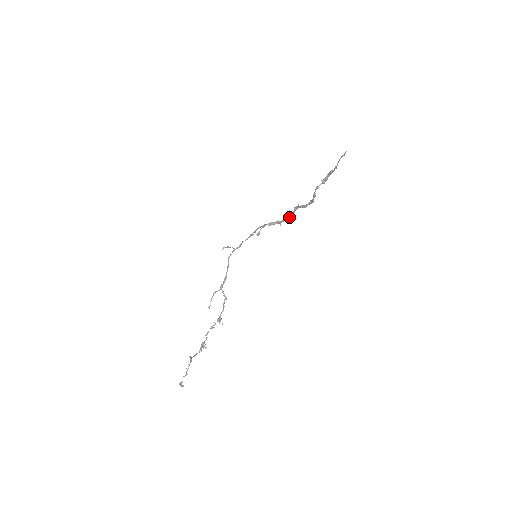
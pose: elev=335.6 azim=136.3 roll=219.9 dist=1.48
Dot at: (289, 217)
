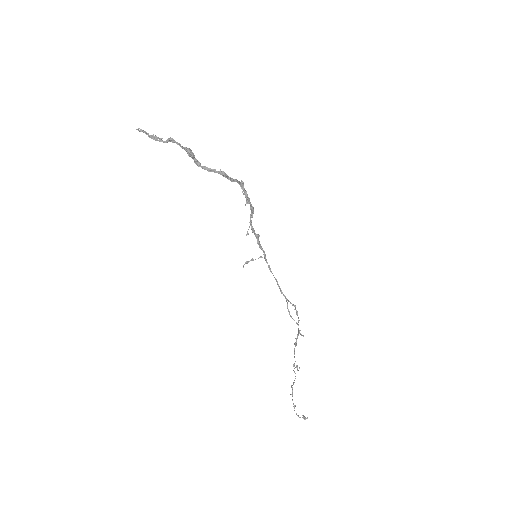
Dot at: (248, 198)
